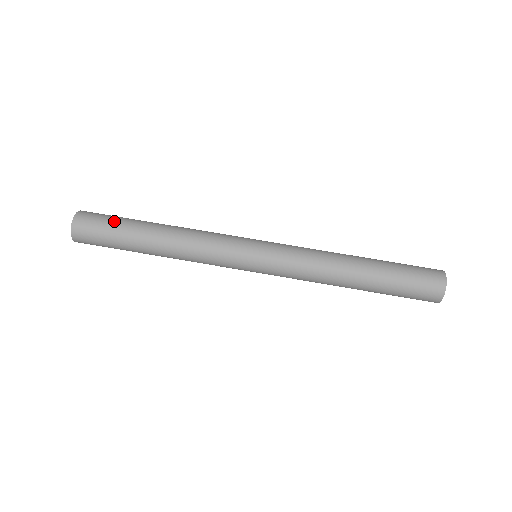
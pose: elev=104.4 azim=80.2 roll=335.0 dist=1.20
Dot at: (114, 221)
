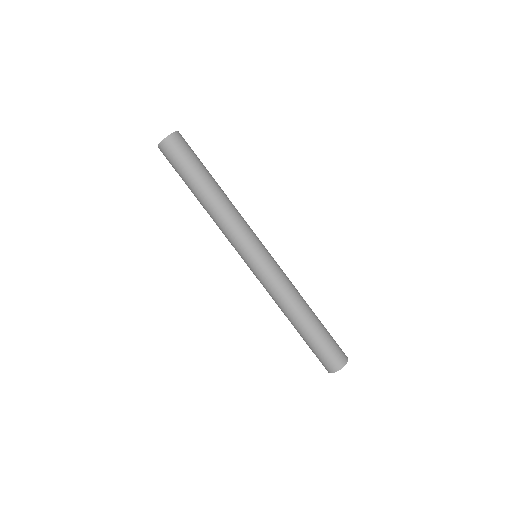
Dot at: (194, 159)
